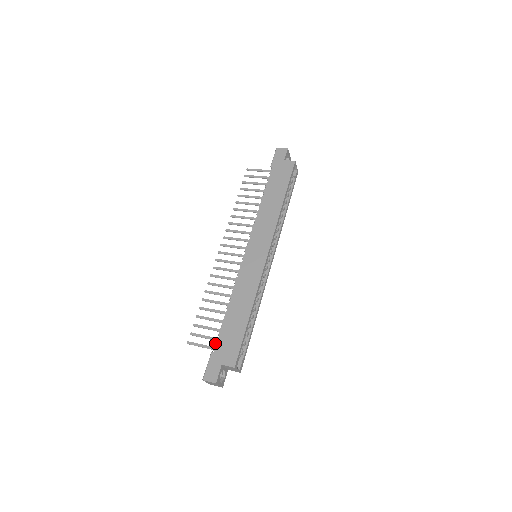
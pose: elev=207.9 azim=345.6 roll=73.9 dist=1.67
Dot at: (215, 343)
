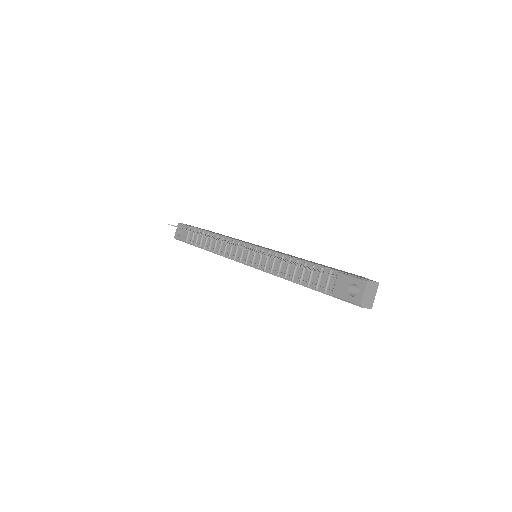
Dot at: (331, 269)
